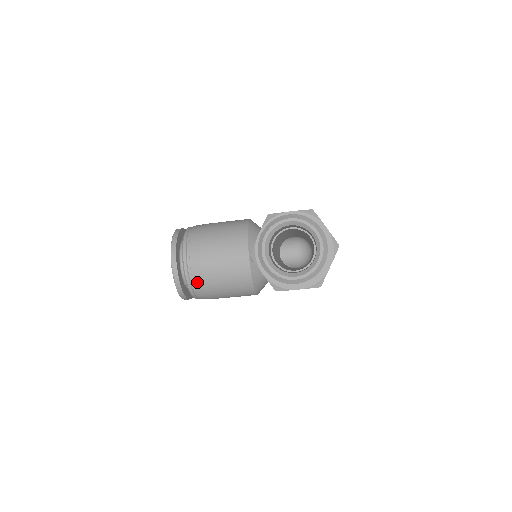
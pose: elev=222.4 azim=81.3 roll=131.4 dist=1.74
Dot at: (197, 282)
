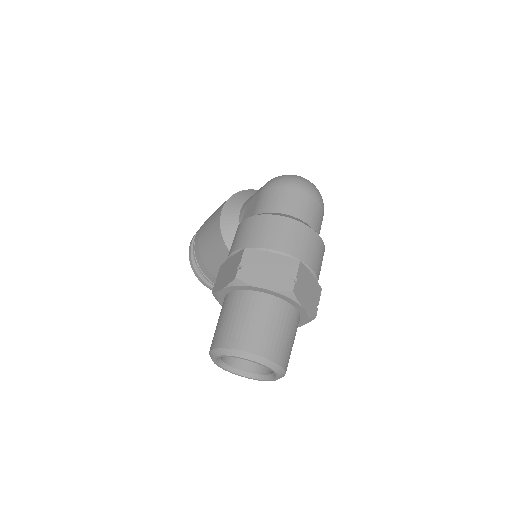
Dot at: occluded
